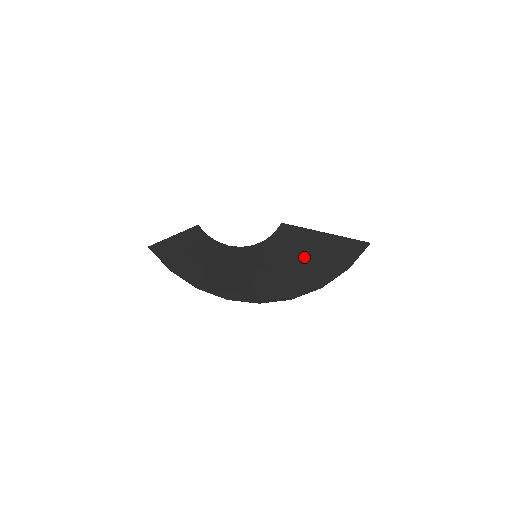
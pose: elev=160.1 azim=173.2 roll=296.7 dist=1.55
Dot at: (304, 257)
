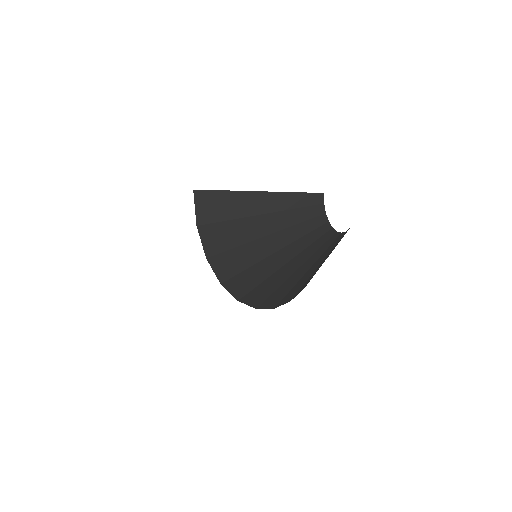
Dot at: (314, 267)
